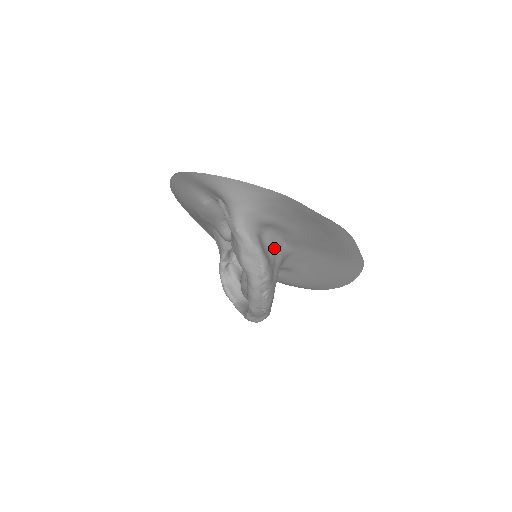
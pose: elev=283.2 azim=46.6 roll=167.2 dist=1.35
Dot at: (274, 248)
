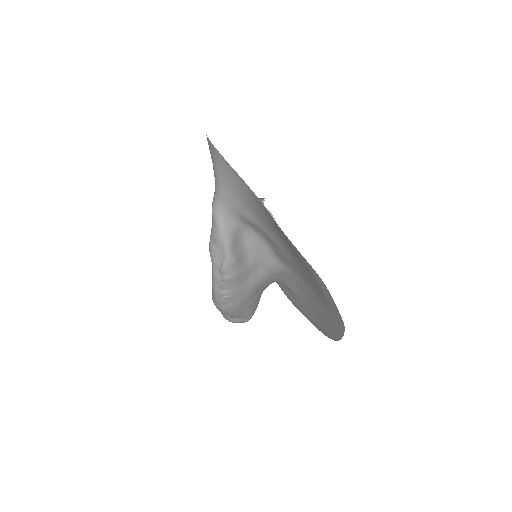
Dot at: (259, 254)
